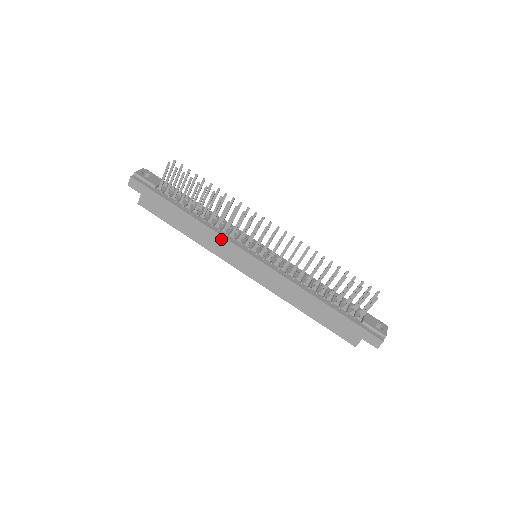
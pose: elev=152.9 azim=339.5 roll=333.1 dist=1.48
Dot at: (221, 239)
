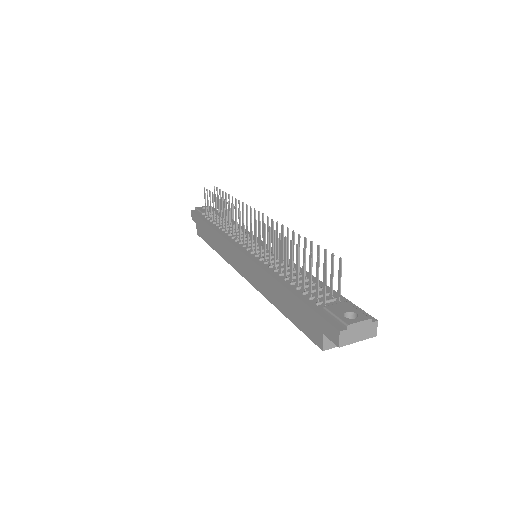
Dot at: (226, 242)
